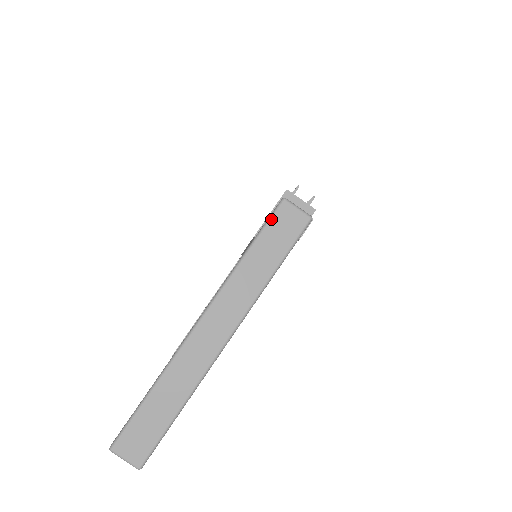
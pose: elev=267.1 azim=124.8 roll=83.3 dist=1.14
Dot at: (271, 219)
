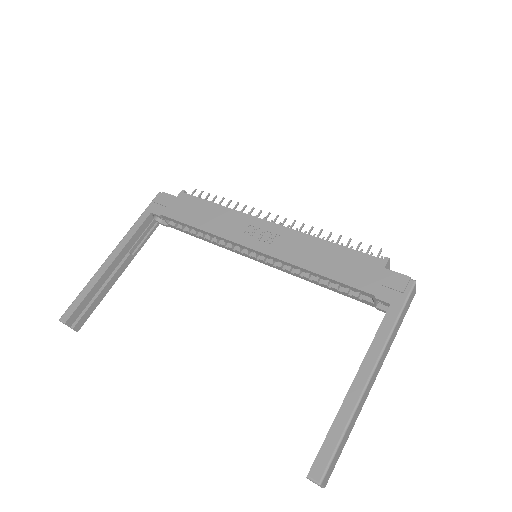
Dot at: (410, 296)
